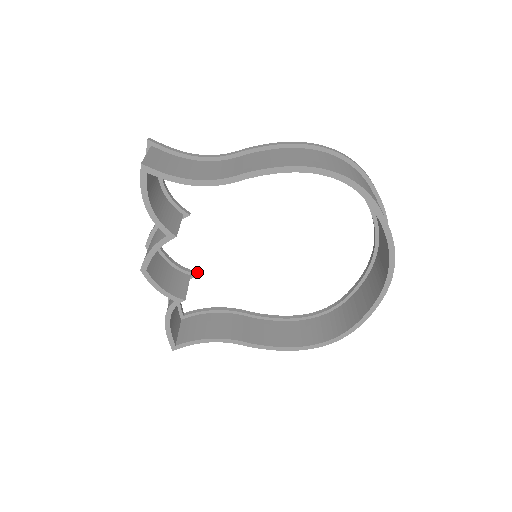
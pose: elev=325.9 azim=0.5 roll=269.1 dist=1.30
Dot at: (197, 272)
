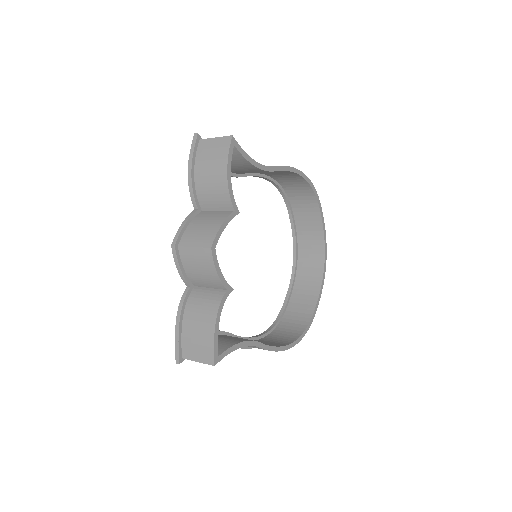
Dot at: occluded
